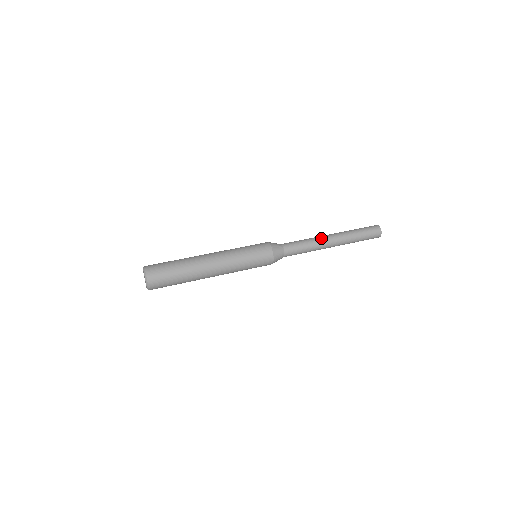
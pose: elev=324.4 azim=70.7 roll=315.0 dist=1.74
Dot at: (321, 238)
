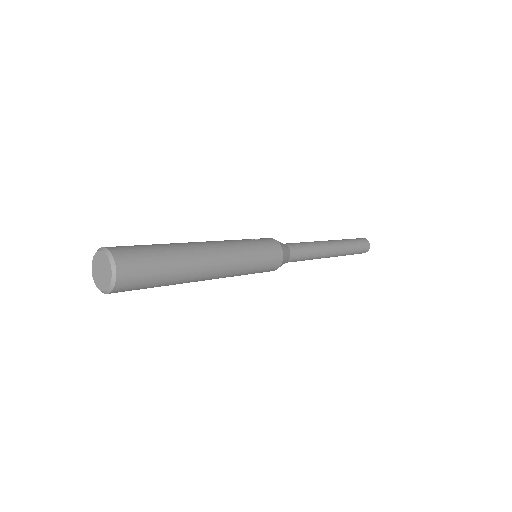
Dot at: (325, 247)
